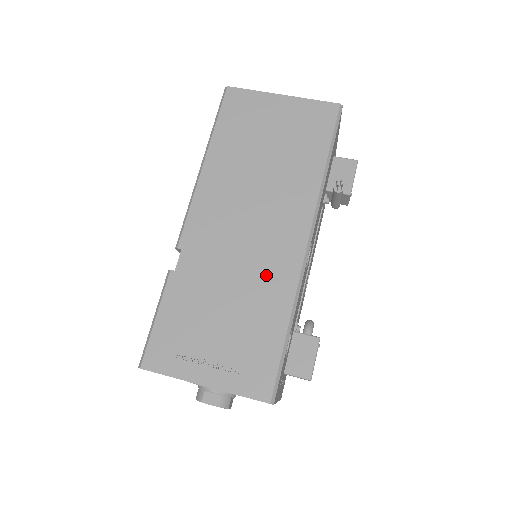
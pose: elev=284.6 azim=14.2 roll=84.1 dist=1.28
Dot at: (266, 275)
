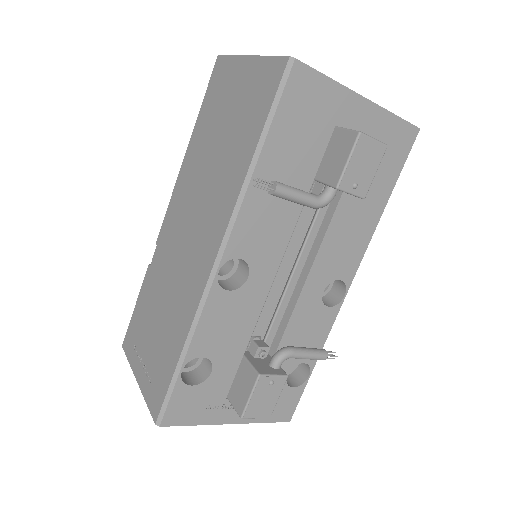
Dot at: (184, 290)
